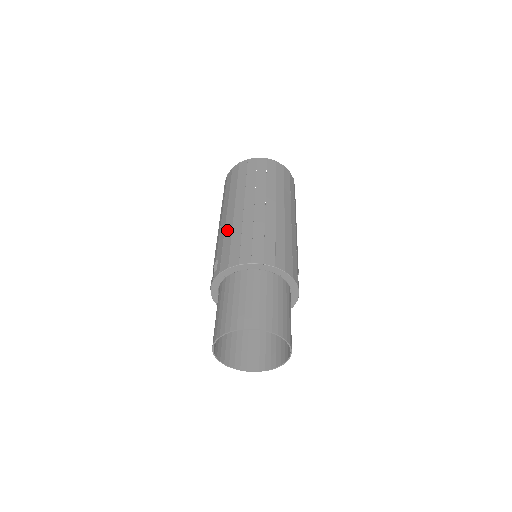
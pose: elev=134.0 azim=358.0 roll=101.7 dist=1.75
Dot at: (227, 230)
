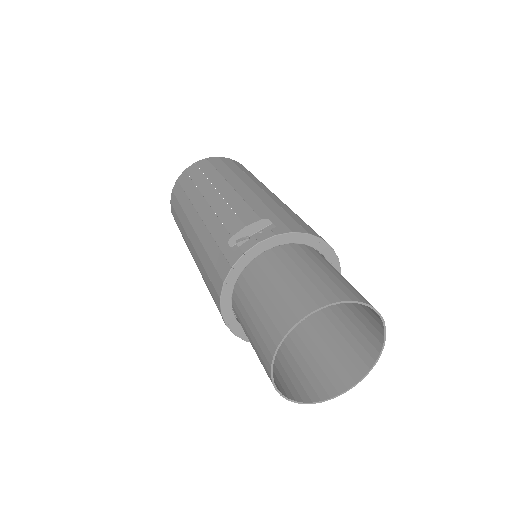
Dot at: (266, 200)
